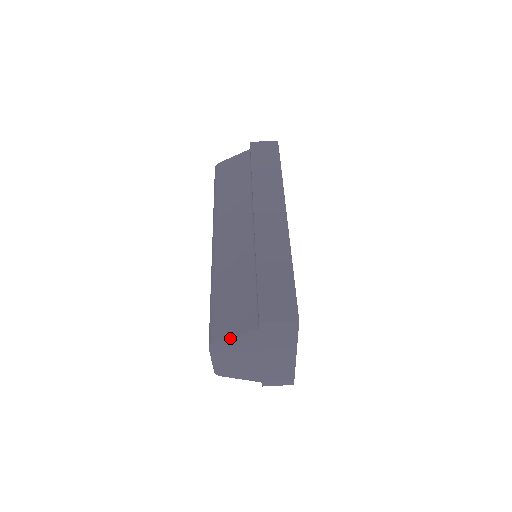
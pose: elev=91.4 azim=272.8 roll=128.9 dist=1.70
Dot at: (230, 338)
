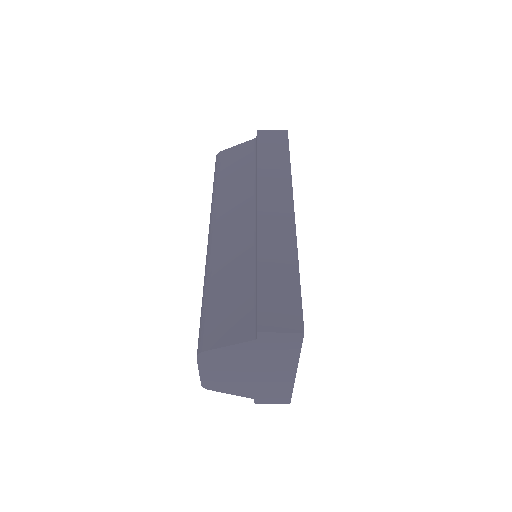
Dot at: (222, 348)
